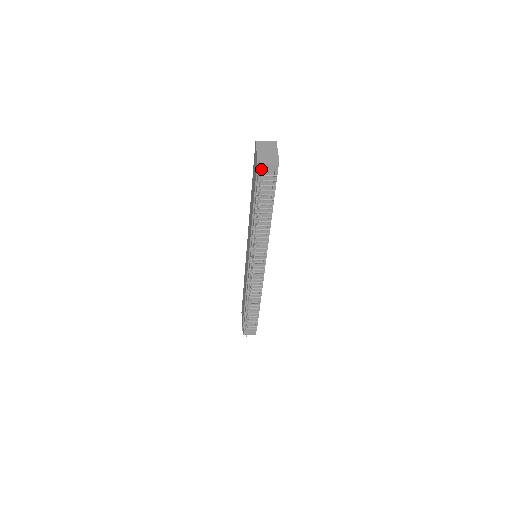
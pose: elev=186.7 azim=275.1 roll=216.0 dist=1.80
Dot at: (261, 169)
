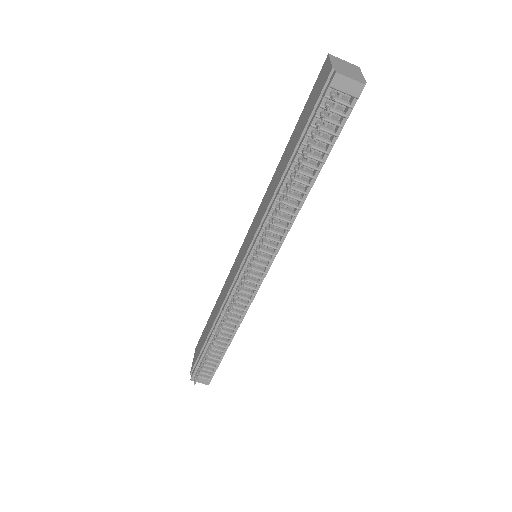
Dot at: (334, 84)
